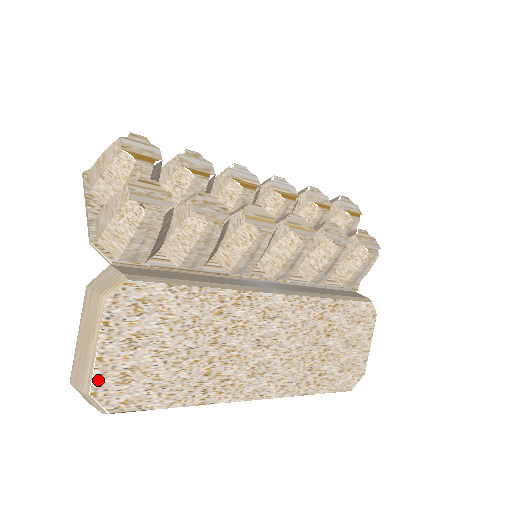
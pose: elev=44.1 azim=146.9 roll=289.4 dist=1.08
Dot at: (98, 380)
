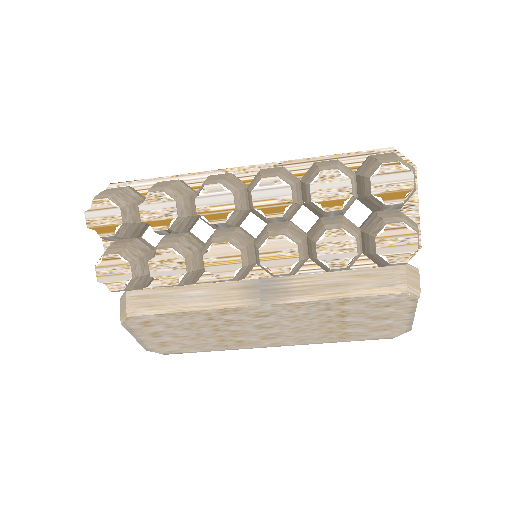
Dot at: (146, 346)
